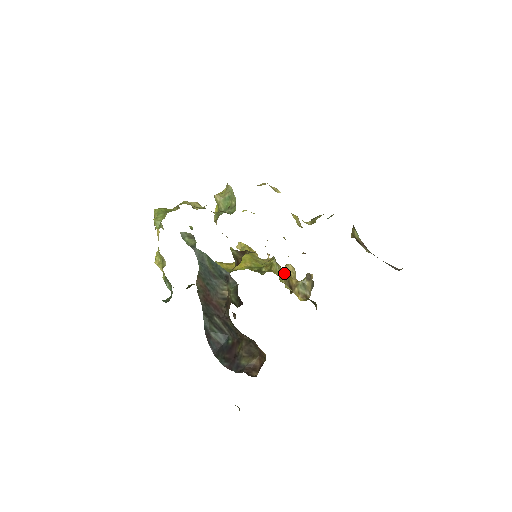
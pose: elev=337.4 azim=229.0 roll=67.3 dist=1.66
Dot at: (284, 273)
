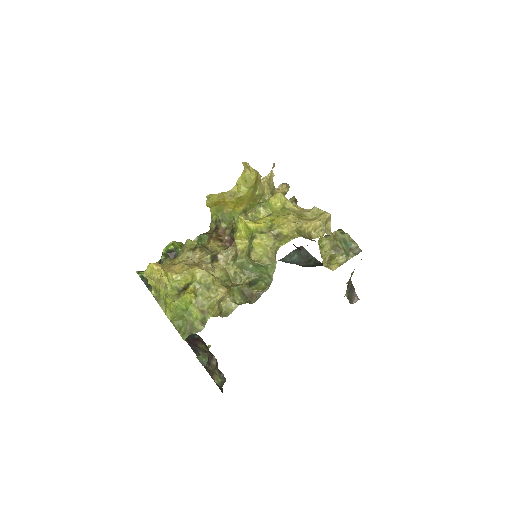
Dot at: occluded
